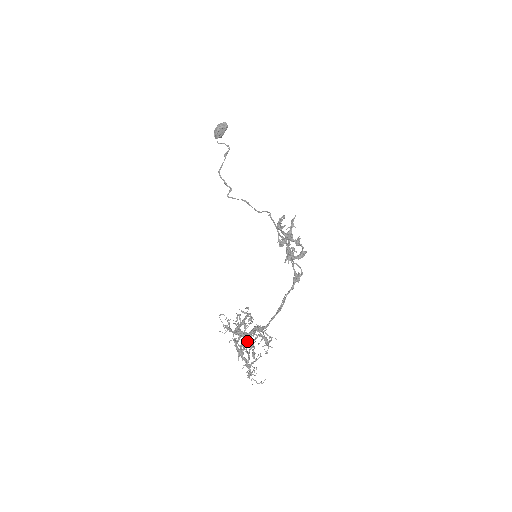
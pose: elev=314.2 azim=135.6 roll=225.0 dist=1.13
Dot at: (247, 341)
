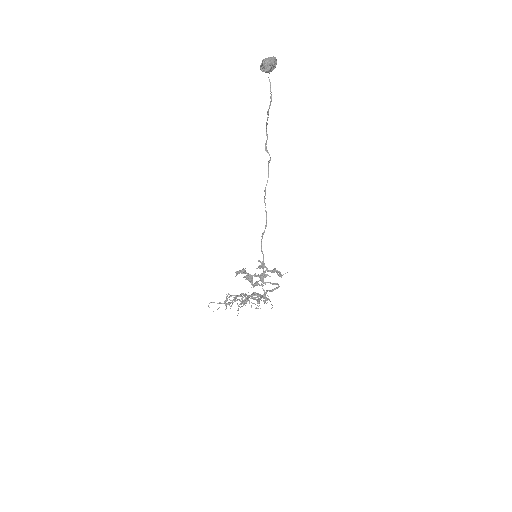
Dot at: (245, 301)
